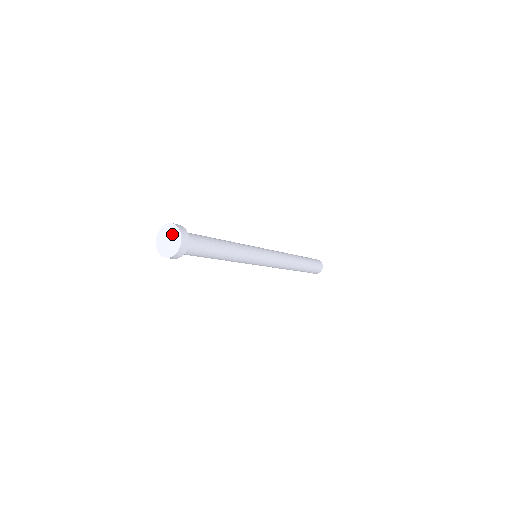
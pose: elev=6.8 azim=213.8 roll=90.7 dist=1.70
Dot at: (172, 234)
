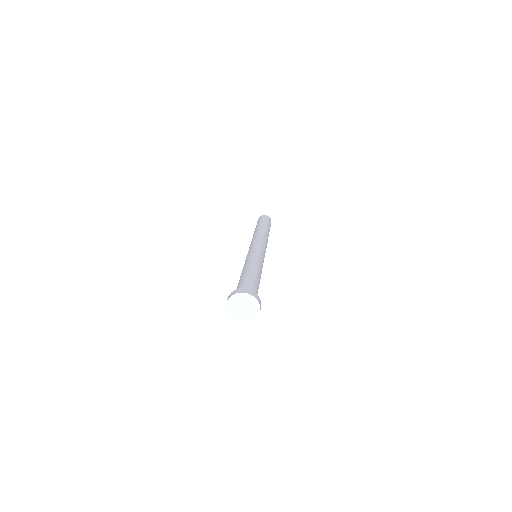
Dot at: (246, 303)
